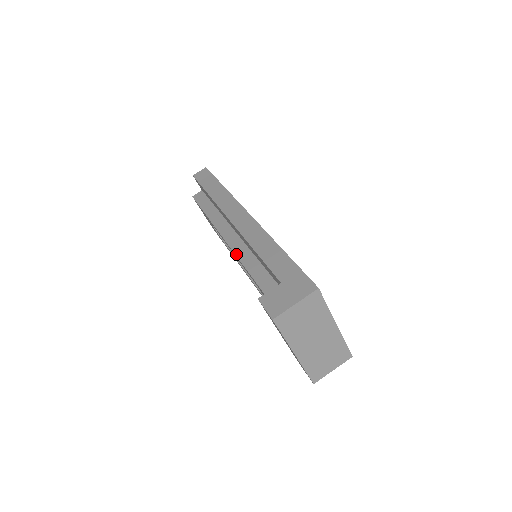
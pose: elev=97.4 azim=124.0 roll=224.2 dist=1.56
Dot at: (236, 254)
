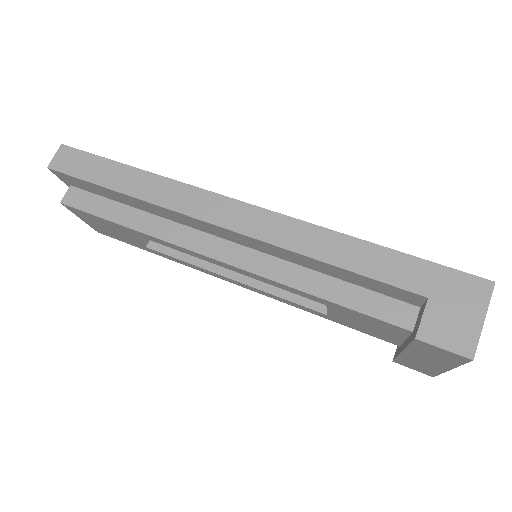
Dot at: (259, 274)
